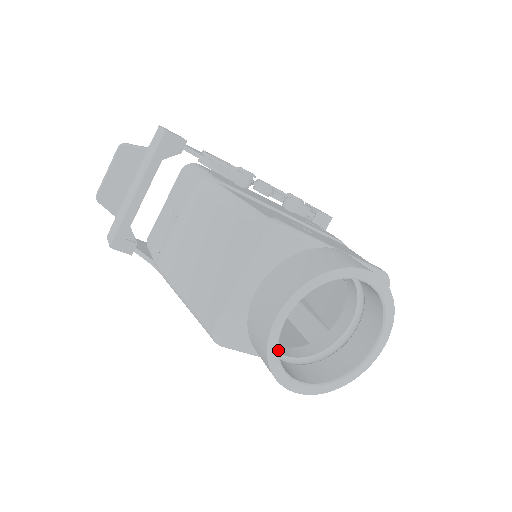
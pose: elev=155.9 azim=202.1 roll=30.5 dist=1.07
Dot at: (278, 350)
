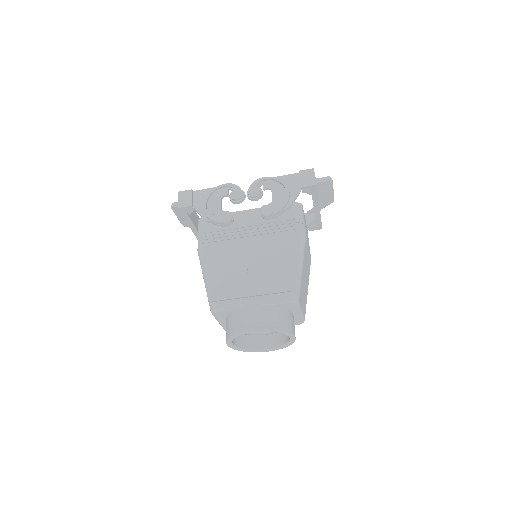
Dot at: (241, 348)
